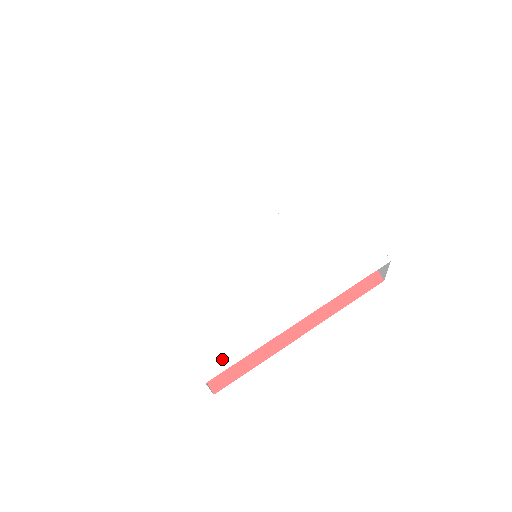
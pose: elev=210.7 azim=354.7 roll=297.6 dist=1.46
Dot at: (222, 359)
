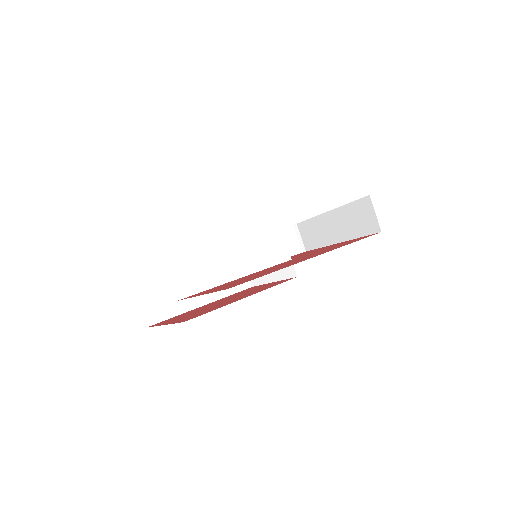
Dot at: occluded
